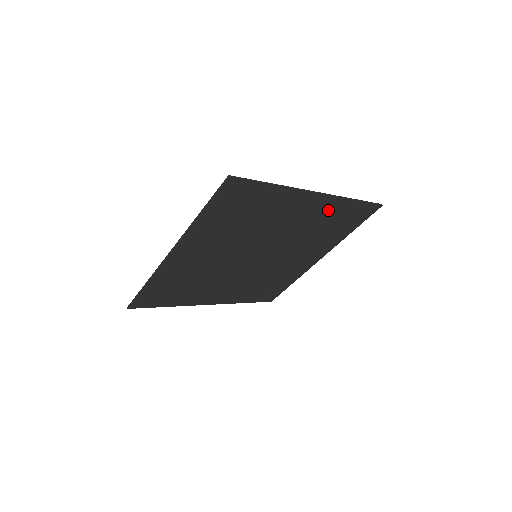
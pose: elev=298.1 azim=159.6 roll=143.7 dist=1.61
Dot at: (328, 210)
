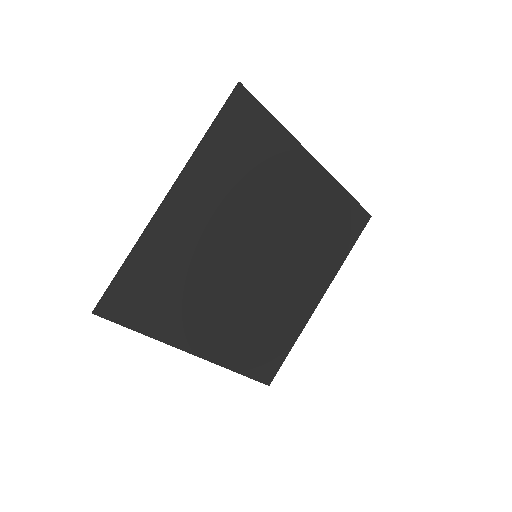
Dot at: (325, 197)
